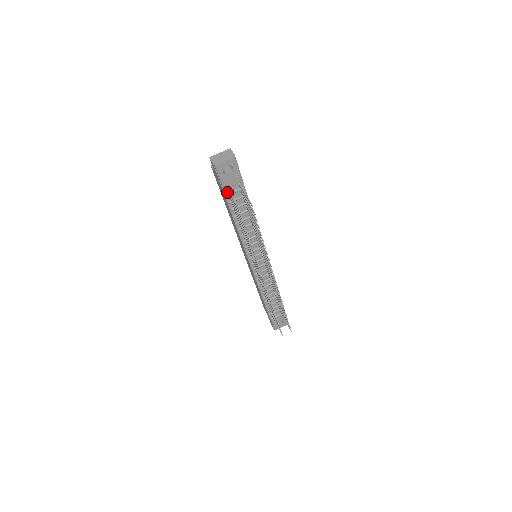
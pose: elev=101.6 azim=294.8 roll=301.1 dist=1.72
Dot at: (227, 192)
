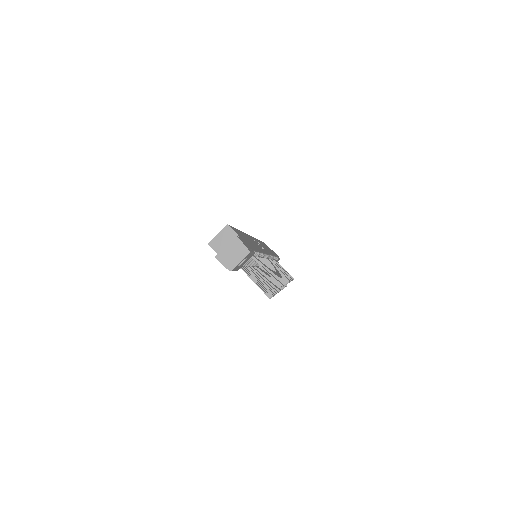
Dot at: occluded
